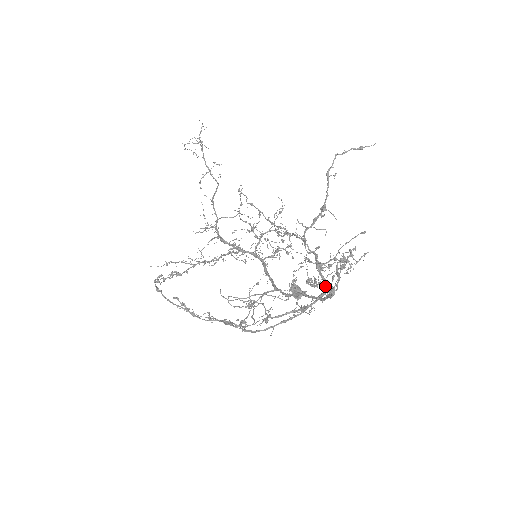
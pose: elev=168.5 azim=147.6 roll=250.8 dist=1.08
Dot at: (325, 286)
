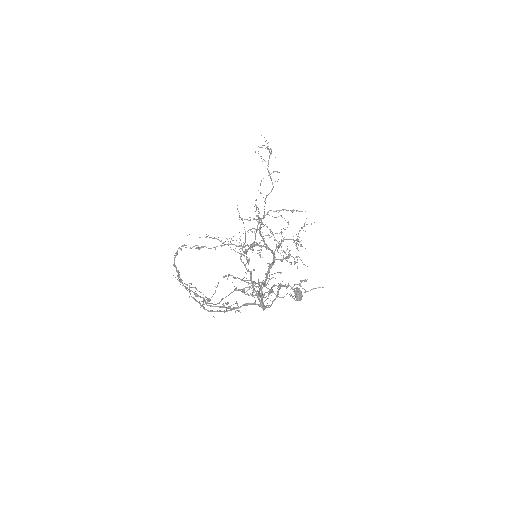
Dot at: (259, 299)
